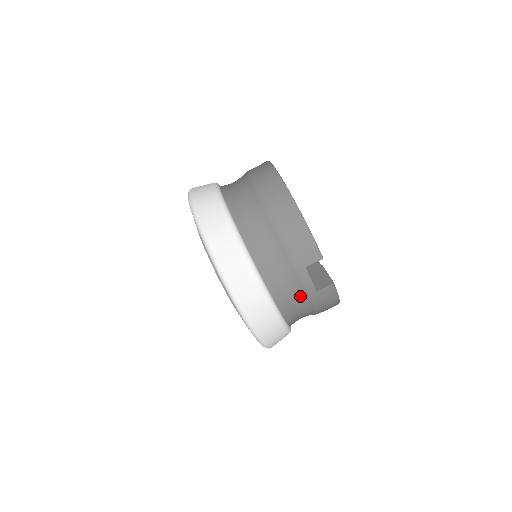
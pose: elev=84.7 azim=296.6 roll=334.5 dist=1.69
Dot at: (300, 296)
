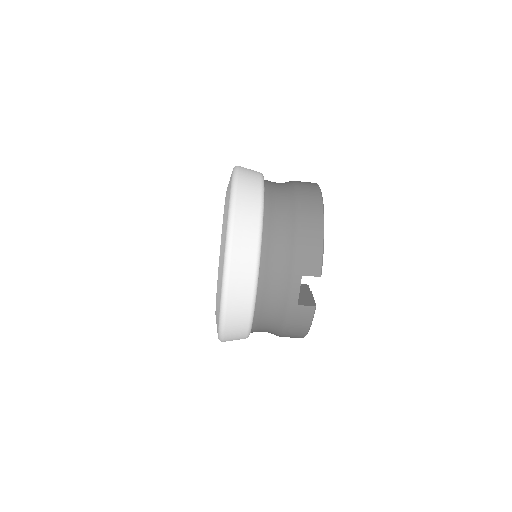
Dot at: (281, 301)
